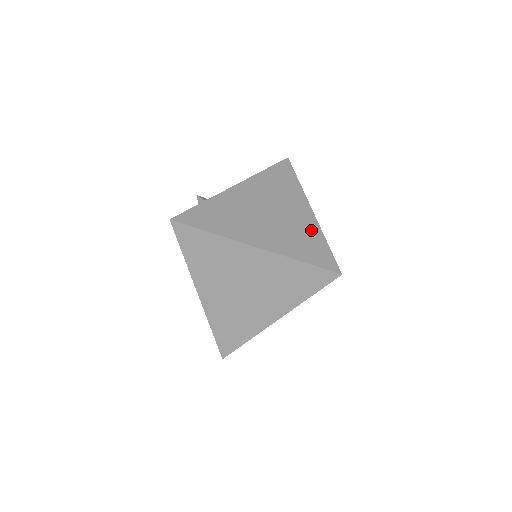
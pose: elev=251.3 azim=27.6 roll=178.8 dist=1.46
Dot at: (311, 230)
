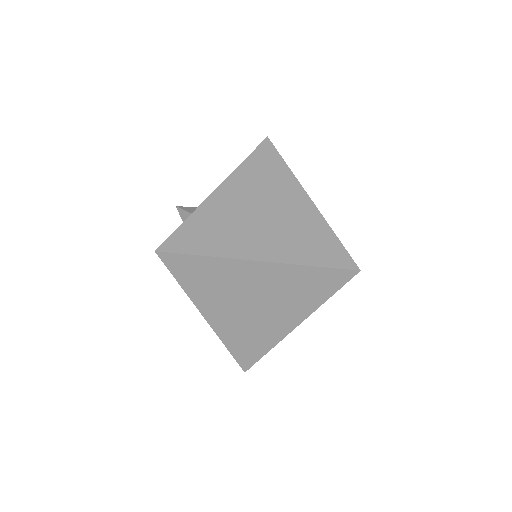
Dot at: (314, 224)
